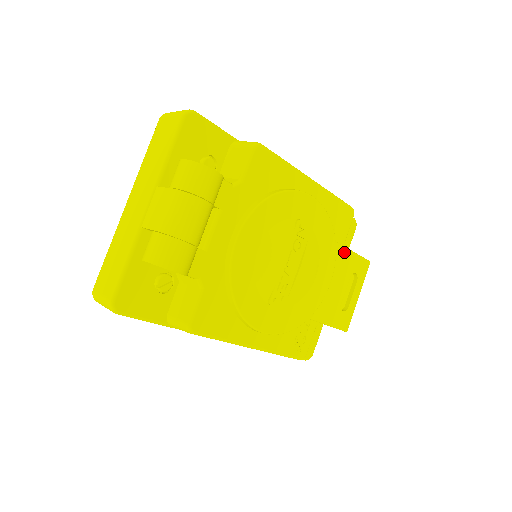
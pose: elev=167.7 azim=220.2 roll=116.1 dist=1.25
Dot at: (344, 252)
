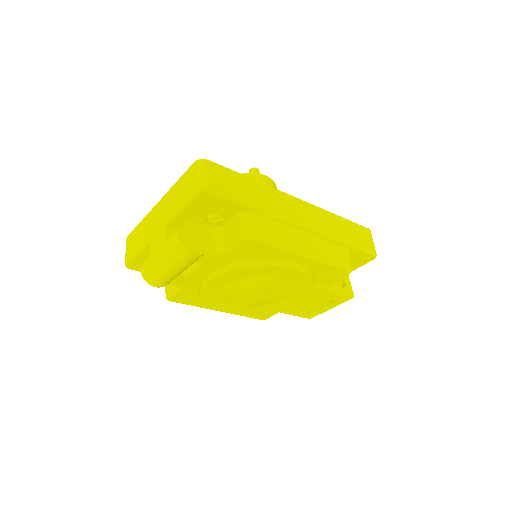
Dot at: (324, 291)
